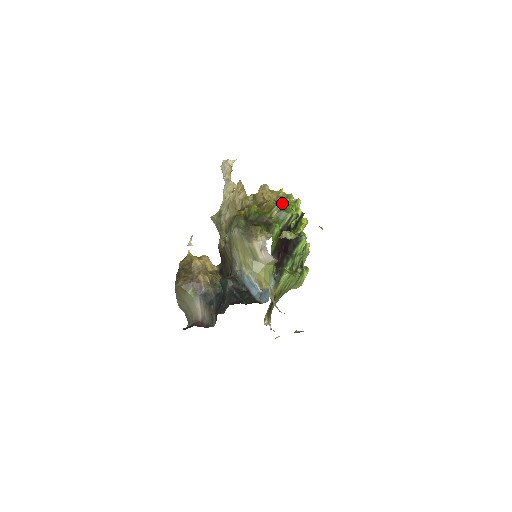
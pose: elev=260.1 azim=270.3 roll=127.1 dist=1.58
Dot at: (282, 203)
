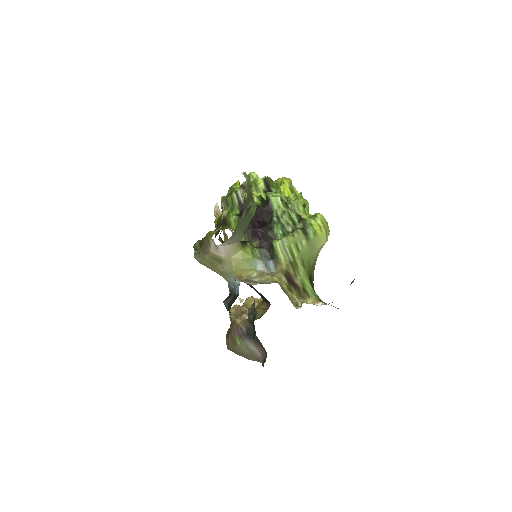
Dot at: occluded
